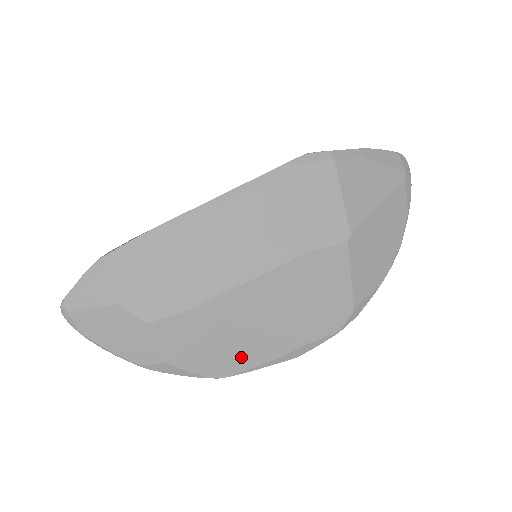
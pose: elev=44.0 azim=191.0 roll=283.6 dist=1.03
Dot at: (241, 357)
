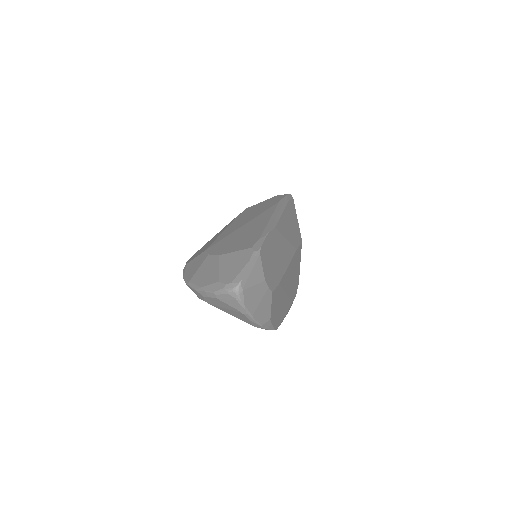
Dot at: (282, 314)
